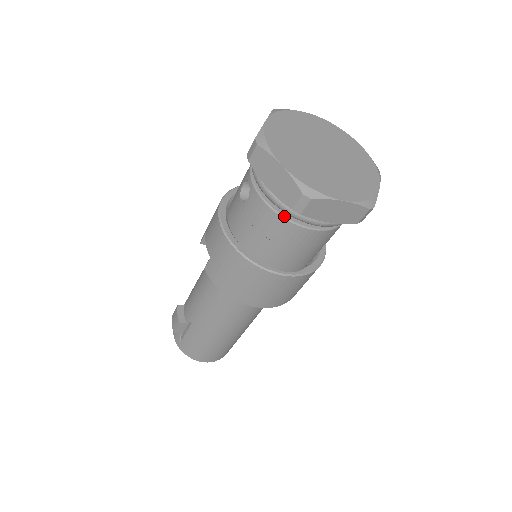
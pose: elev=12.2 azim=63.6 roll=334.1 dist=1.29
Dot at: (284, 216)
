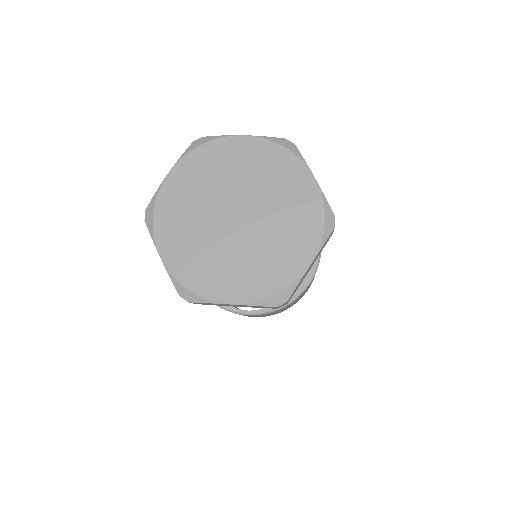
Dot at: occluded
